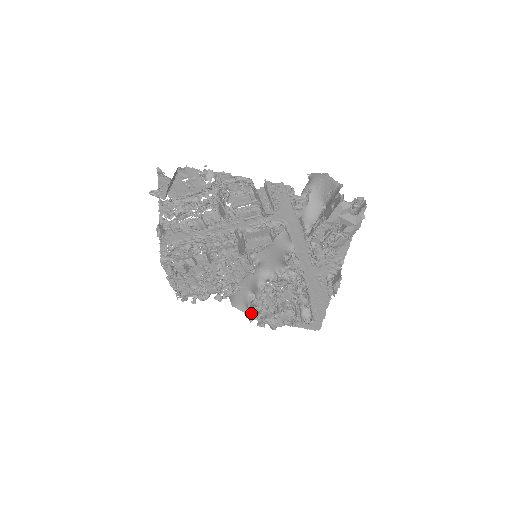
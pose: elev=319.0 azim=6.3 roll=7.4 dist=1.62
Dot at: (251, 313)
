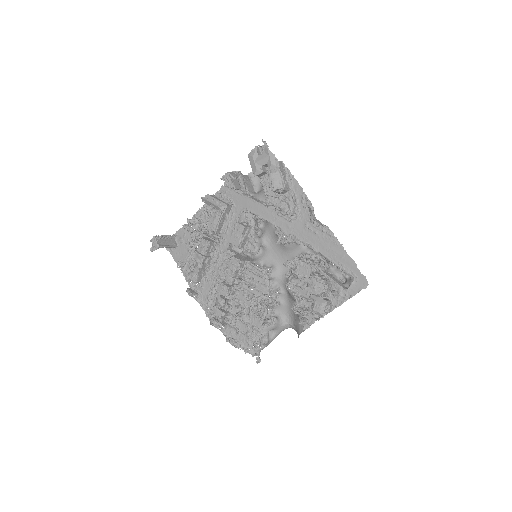
Dot at: occluded
